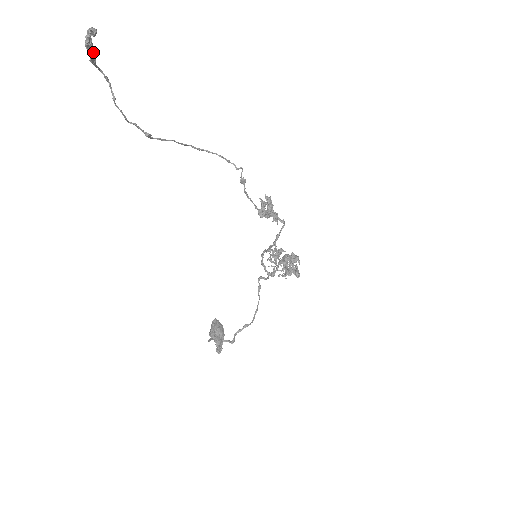
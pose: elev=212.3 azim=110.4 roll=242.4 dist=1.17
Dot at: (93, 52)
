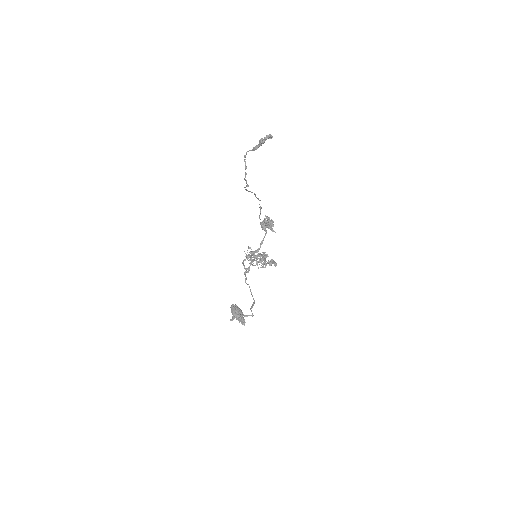
Dot at: (260, 145)
